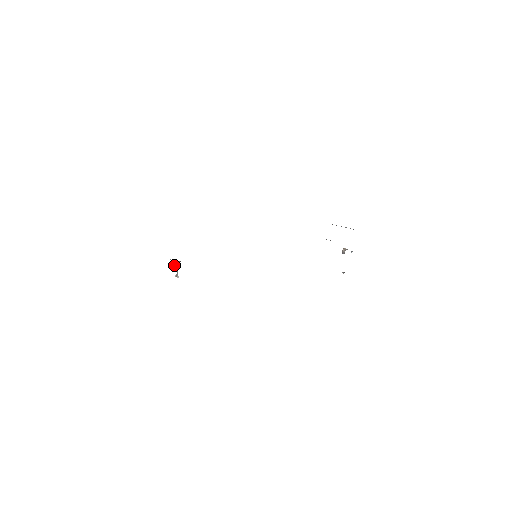
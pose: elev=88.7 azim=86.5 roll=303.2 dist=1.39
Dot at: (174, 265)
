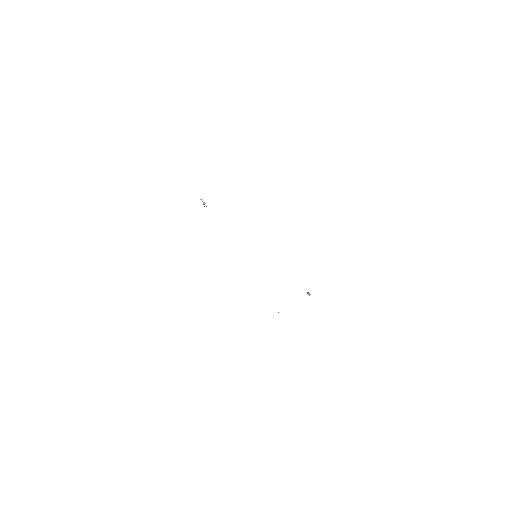
Dot at: occluded
